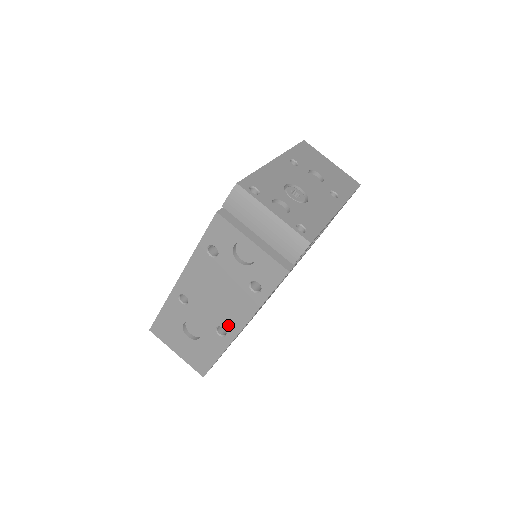
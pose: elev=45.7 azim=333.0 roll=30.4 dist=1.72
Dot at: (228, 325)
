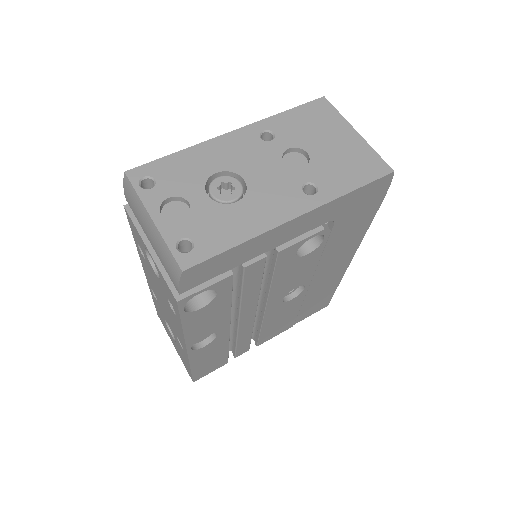
Dot at: (180, 339)
